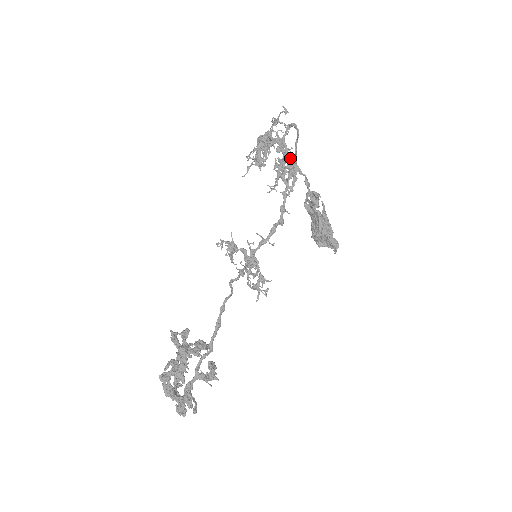
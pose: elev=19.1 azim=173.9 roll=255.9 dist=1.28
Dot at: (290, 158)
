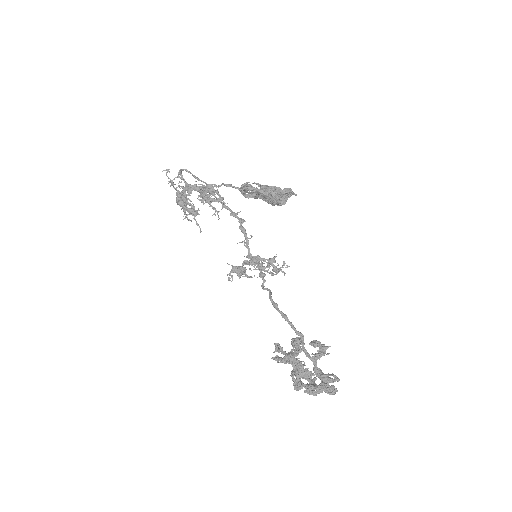
Dot at: (200, 187)
